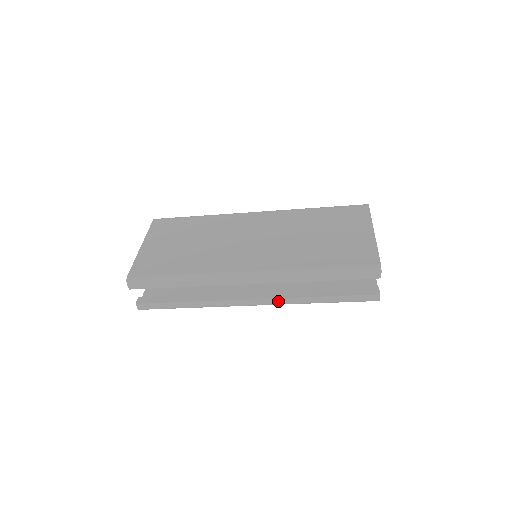
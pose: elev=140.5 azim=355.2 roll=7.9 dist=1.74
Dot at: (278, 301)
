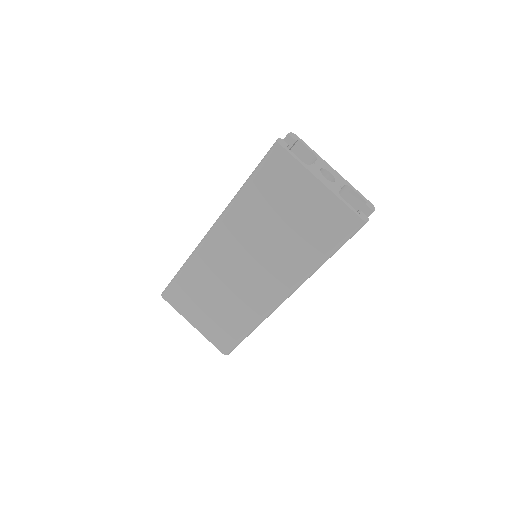
Dot at: occluded
